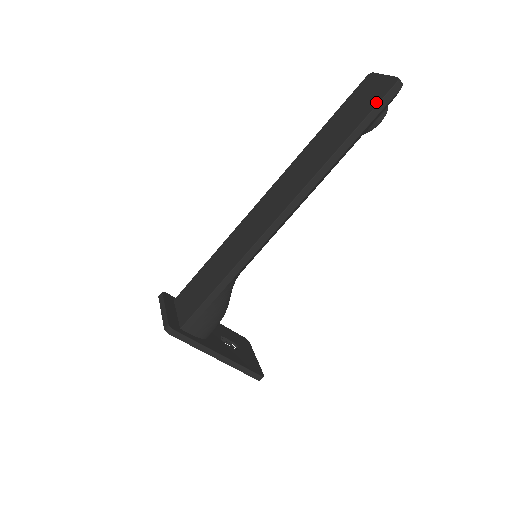
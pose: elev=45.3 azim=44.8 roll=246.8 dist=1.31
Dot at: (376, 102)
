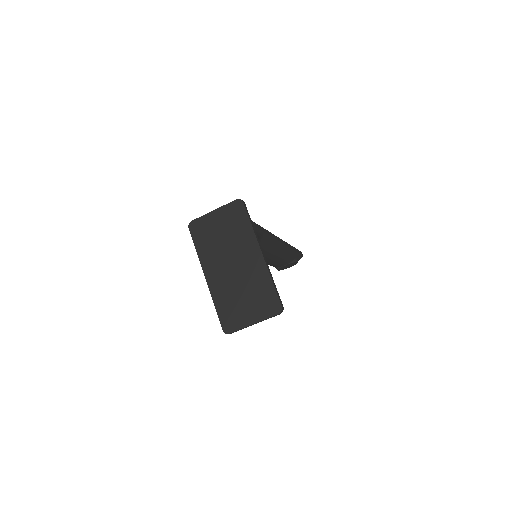
Dot at: occluded
